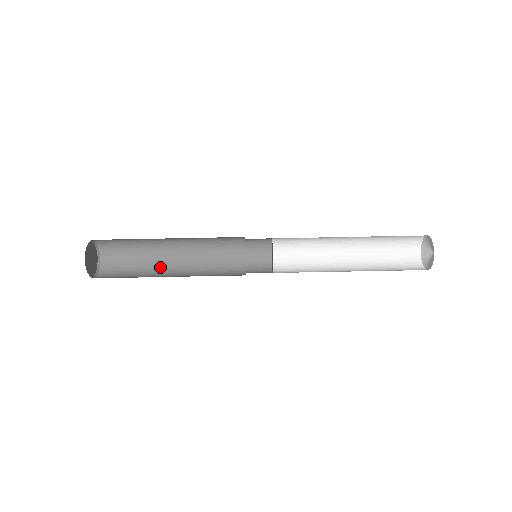
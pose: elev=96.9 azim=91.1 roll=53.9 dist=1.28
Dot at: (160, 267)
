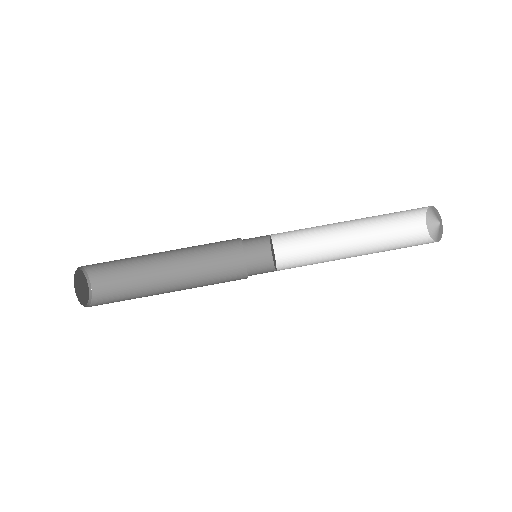
Dot at: (156, 284)
